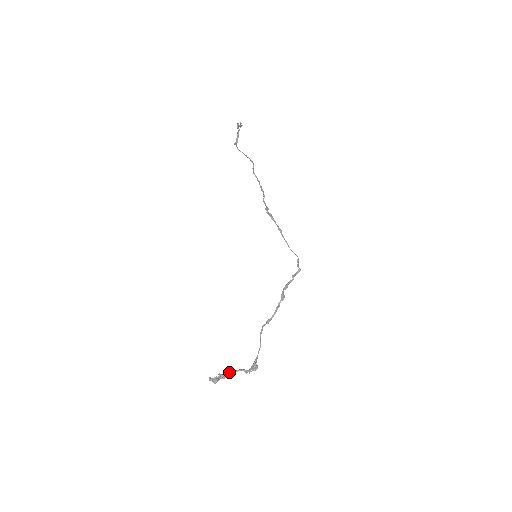
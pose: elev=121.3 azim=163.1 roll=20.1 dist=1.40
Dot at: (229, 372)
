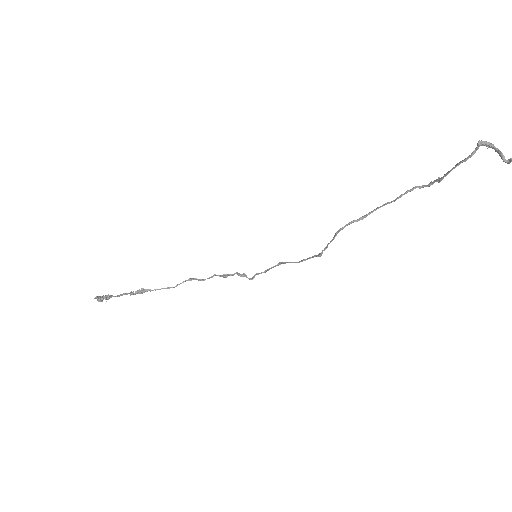
Dot at: occluded
